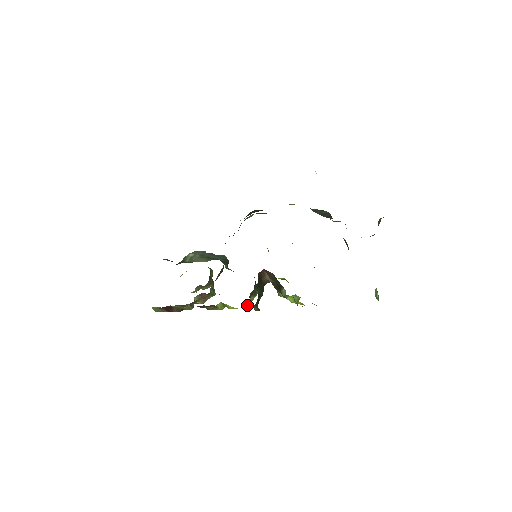
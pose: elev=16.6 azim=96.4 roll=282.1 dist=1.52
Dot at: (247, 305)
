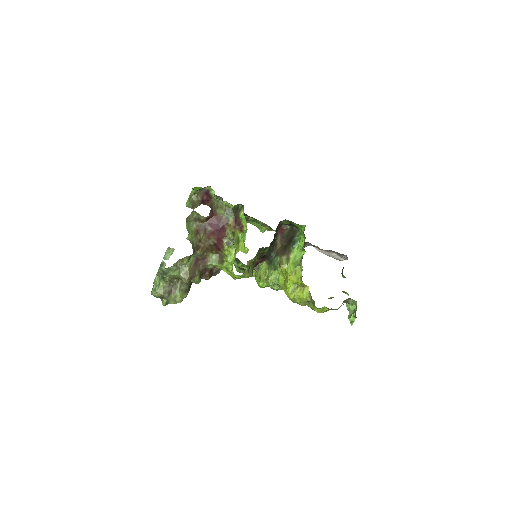
Dot at: (248, 266)
